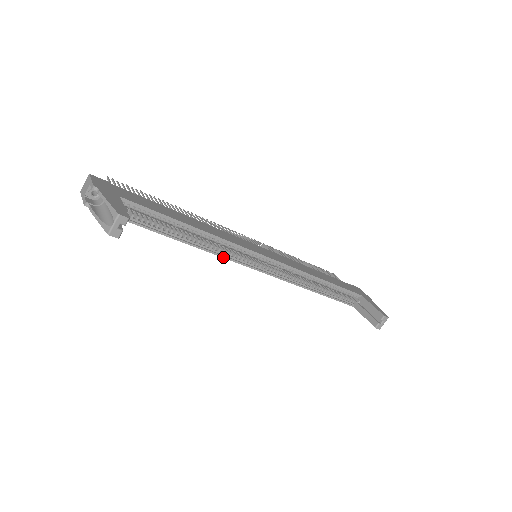
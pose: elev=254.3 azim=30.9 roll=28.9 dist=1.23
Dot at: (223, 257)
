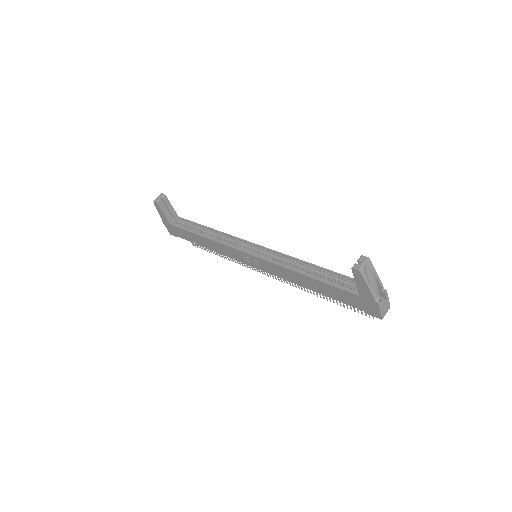
Dot at: (224, 244)
